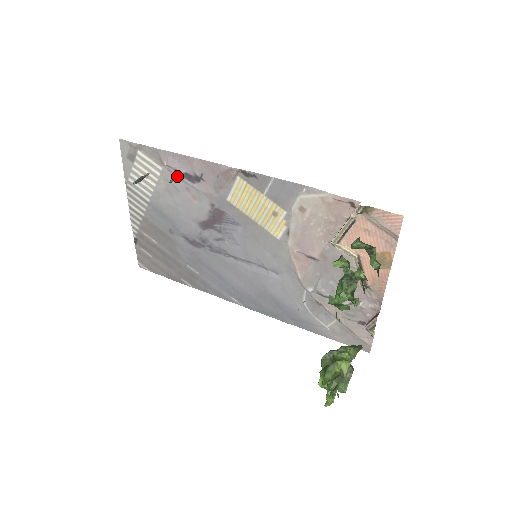
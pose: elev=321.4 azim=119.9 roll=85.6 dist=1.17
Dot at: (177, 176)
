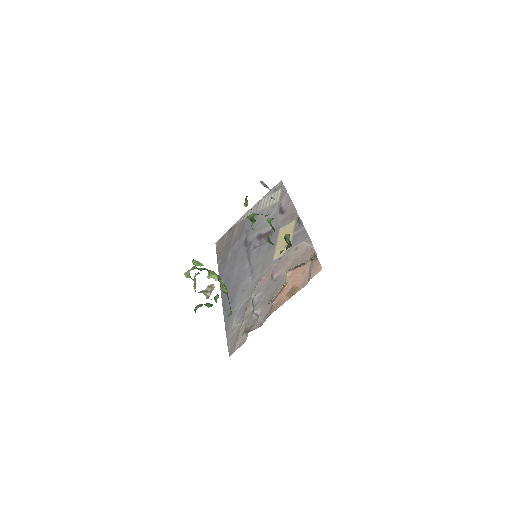
Dot at: (278, 207)
